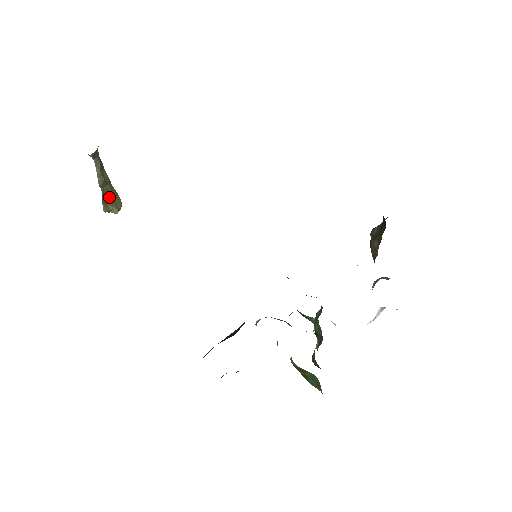
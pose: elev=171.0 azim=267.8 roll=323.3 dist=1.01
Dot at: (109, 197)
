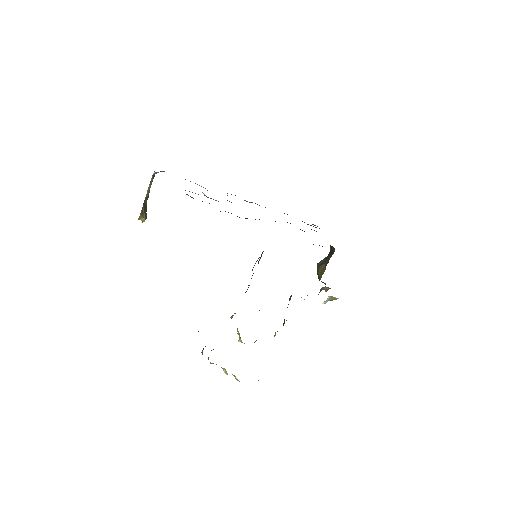
Dot at: (145, 208)
